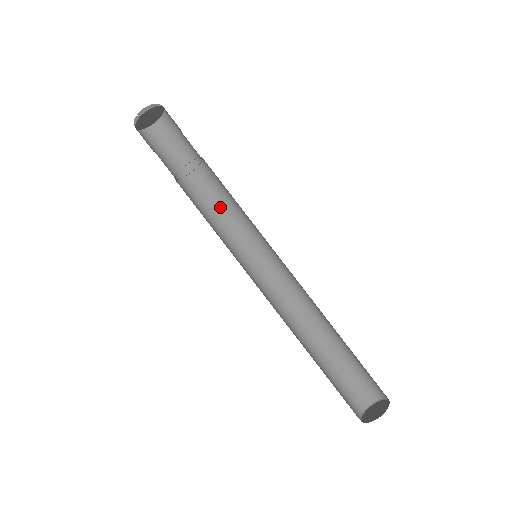
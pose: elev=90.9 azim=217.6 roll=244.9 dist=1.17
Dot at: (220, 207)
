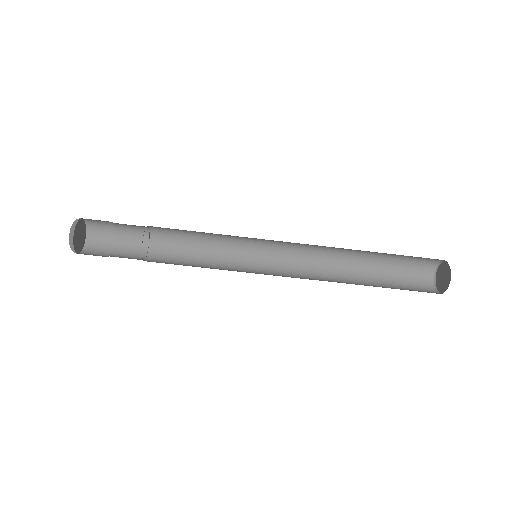
Dot at: (195, 232)
